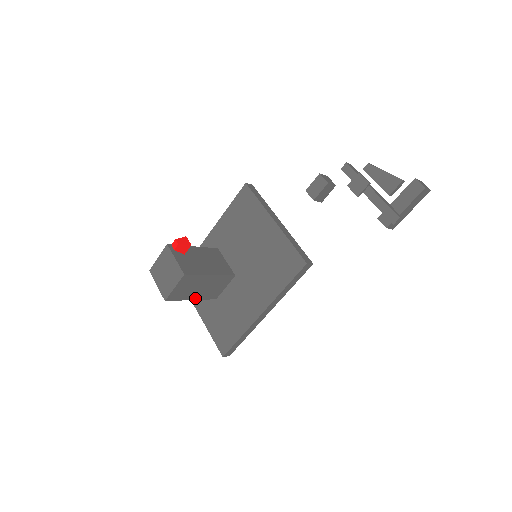
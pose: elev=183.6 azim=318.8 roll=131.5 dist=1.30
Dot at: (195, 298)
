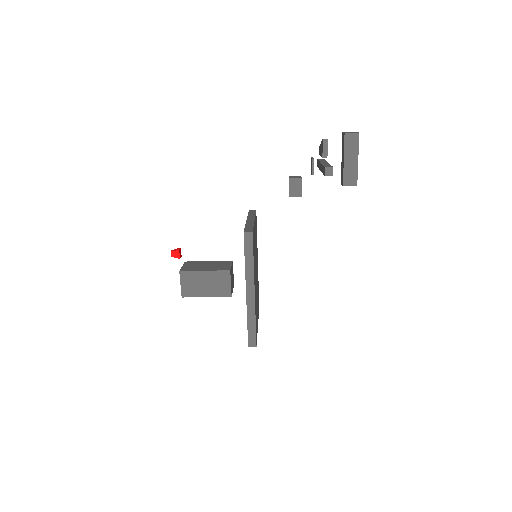
Dot at: (208, 295)
